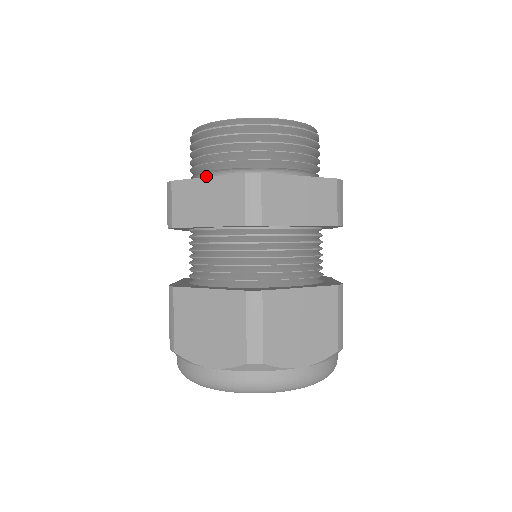
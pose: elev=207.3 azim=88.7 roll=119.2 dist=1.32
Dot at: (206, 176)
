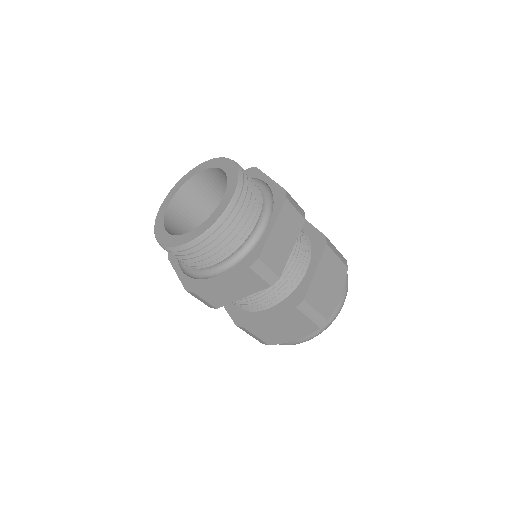
Dot at: occluded
